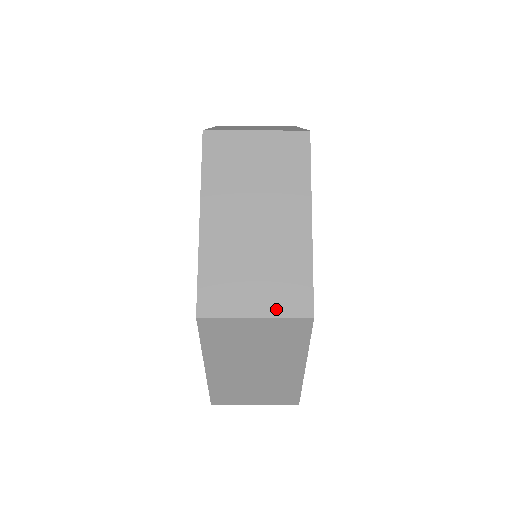
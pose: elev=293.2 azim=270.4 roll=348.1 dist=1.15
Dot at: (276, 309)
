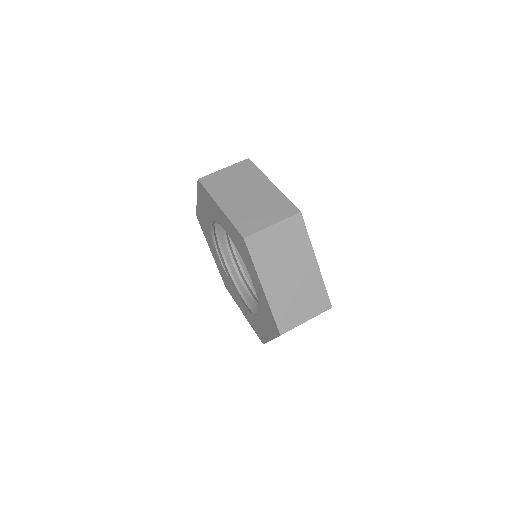
Dot at: (315, 312)
